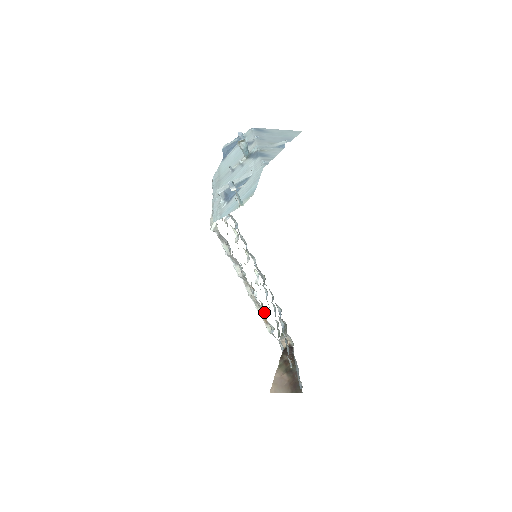
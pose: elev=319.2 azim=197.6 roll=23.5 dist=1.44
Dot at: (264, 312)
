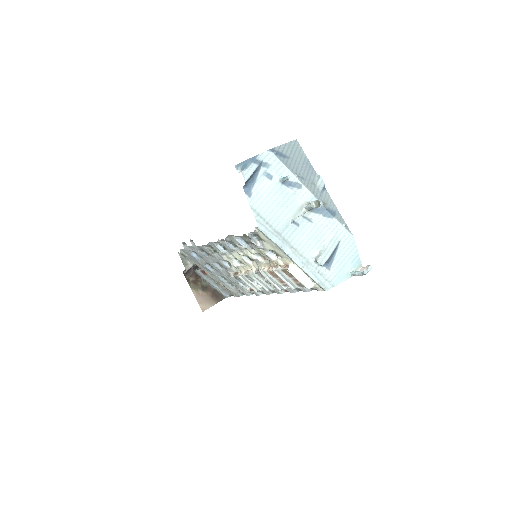
Dot at: occluded
